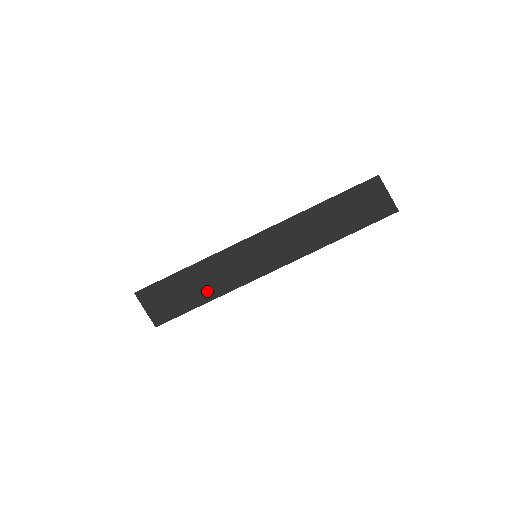
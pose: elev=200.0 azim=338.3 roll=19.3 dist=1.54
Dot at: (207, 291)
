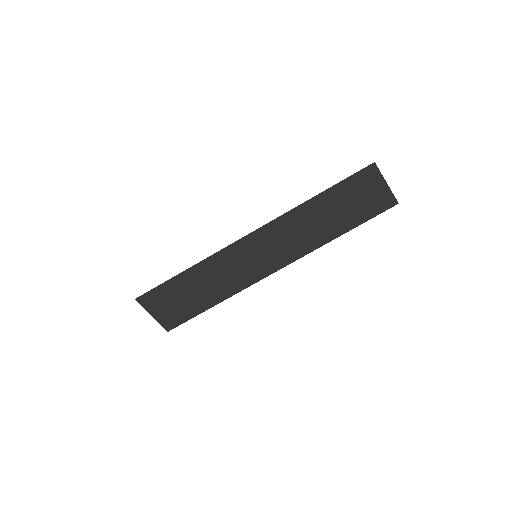
Dot at: (212, 294)
